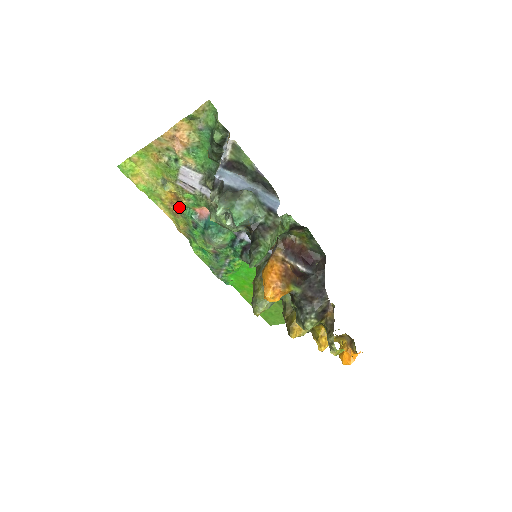
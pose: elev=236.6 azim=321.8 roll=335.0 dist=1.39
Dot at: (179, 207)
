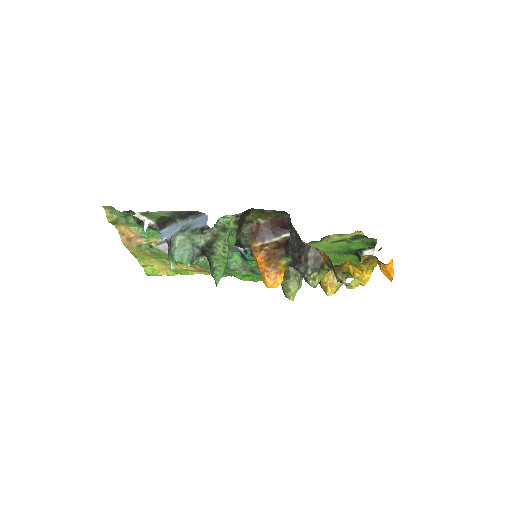
Dot at: (198, 265)
